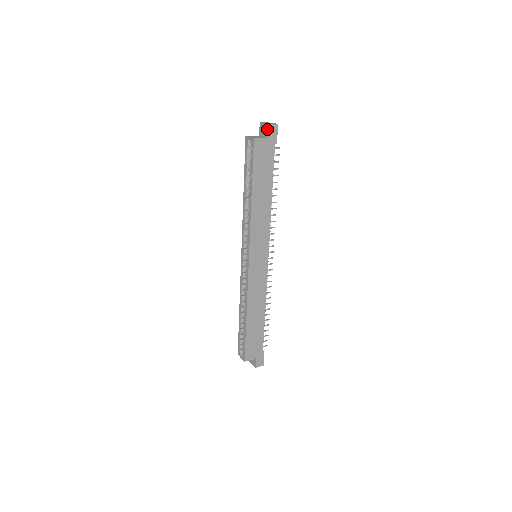
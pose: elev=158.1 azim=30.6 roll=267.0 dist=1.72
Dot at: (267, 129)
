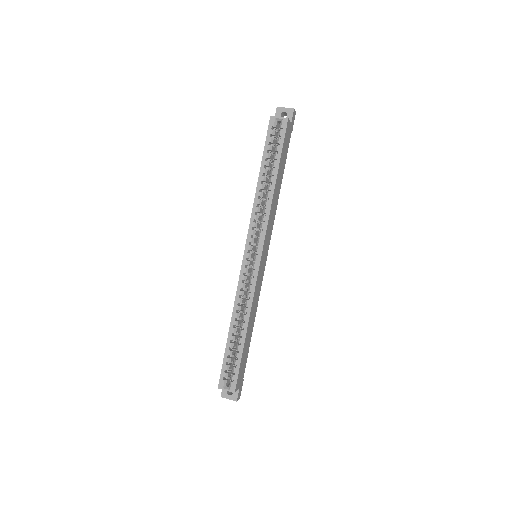
Dot at: (291, 114)
